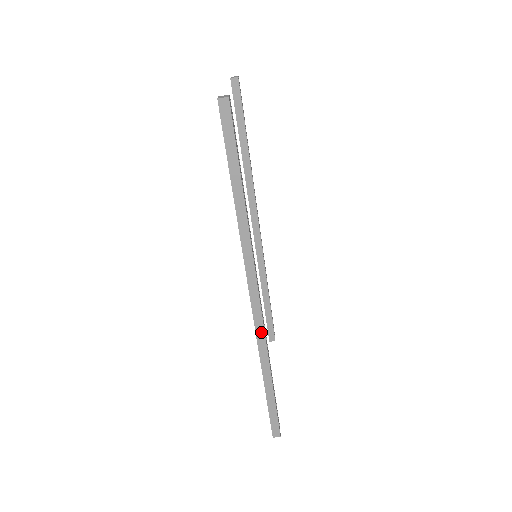
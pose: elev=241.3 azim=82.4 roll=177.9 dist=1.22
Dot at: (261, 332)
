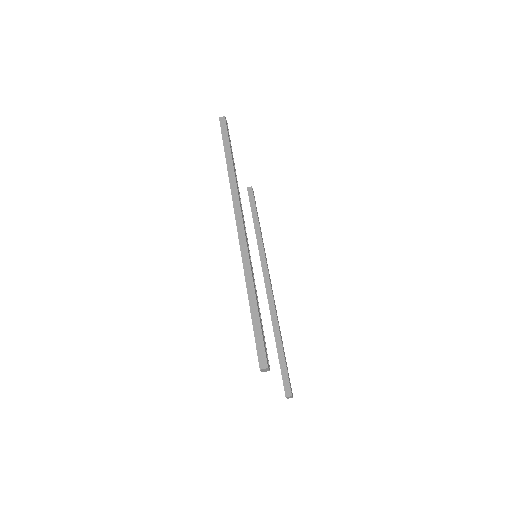
Dot at: (245, 248)
